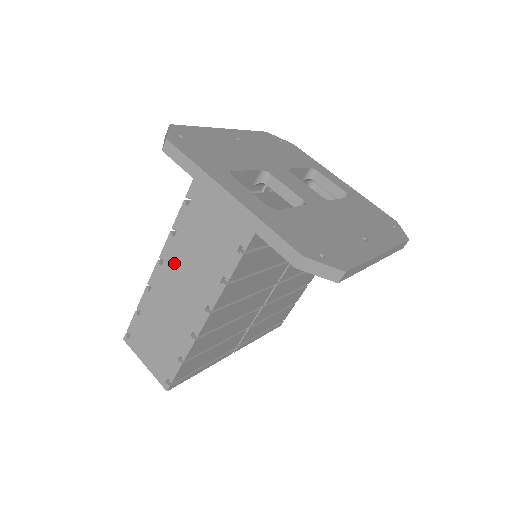
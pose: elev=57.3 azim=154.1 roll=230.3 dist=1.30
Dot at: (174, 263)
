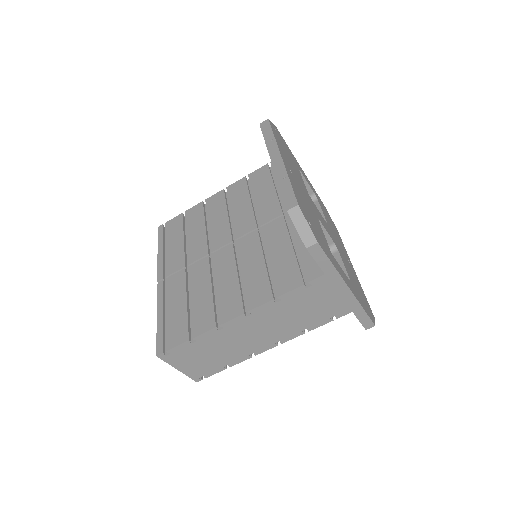
Dot at: (263, 317)
